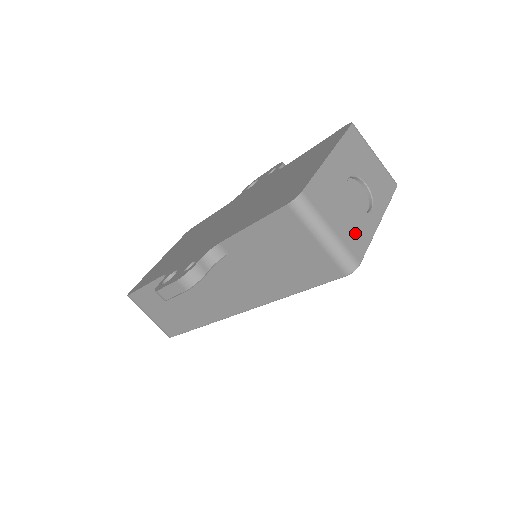
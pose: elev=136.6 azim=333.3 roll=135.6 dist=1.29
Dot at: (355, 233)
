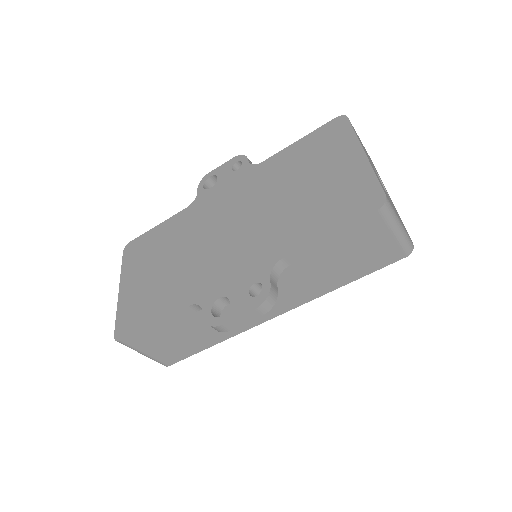
Dot at: (400, 219)
